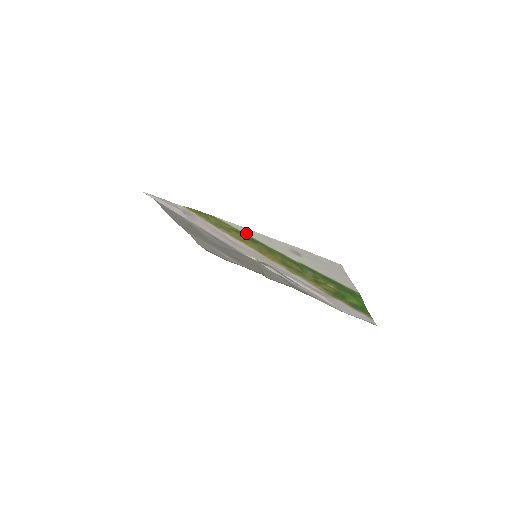
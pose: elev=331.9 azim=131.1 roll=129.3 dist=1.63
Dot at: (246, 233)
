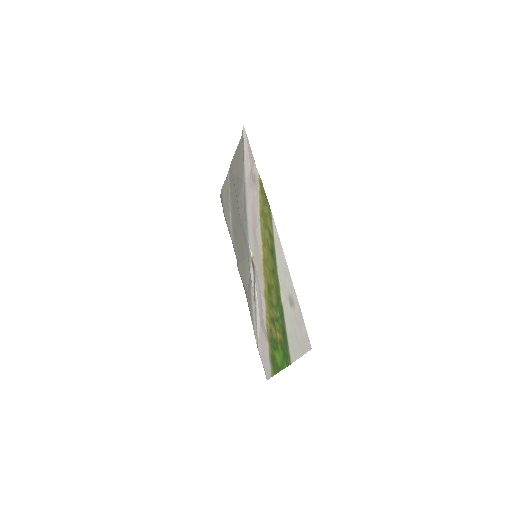
Dot at: (276, 247)
